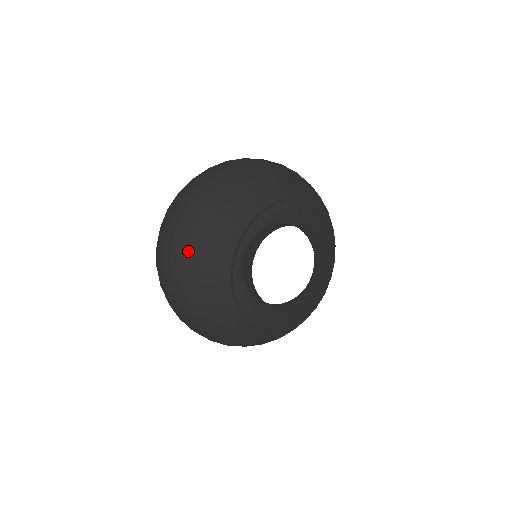
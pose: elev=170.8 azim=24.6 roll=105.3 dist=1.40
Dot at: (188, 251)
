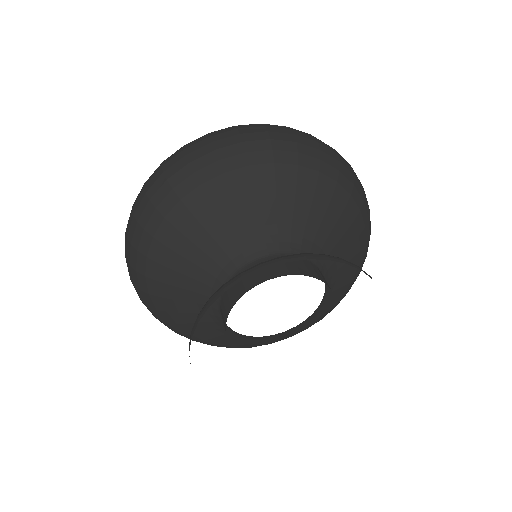
Dot at: (163, 308)
